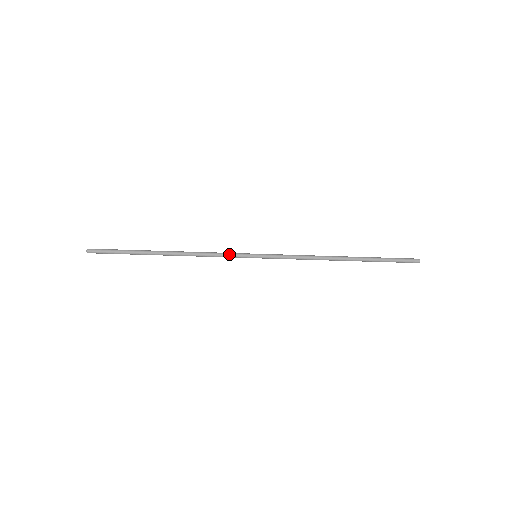
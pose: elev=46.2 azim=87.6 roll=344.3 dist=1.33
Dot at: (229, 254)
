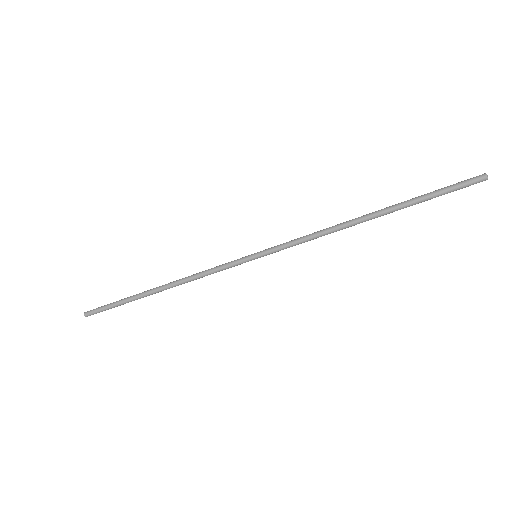
Dot at: (223, 265)
